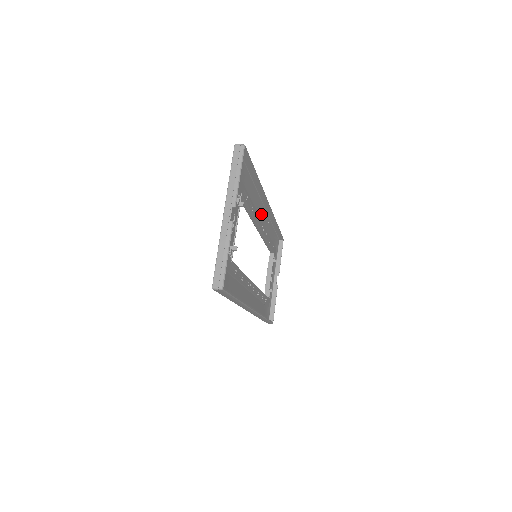
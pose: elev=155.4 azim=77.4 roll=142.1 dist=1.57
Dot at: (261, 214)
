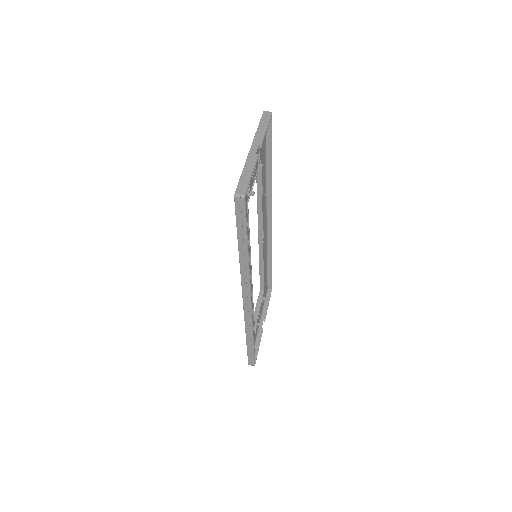
Dot at: (264, 224)
